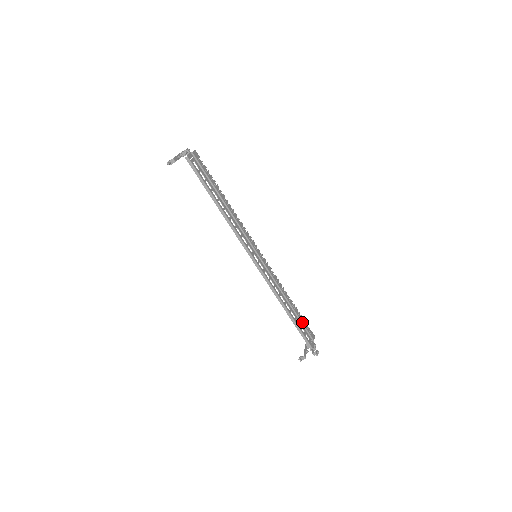
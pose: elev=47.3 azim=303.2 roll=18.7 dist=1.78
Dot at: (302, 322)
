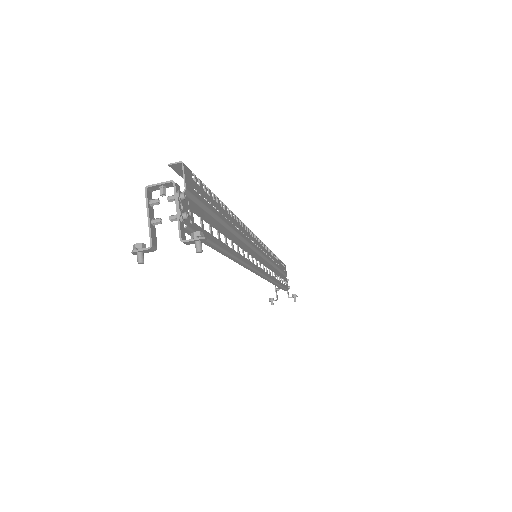
Dot at: (282, 271)
